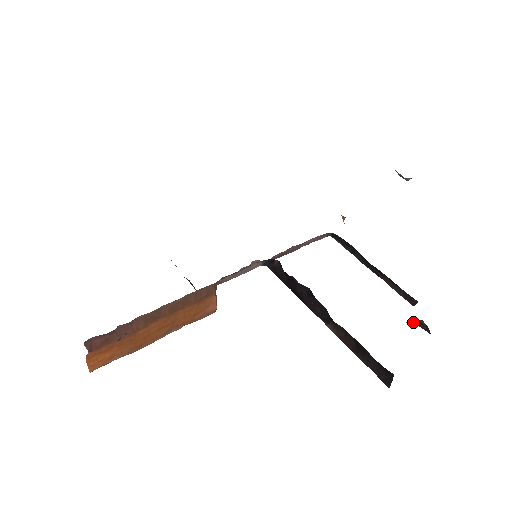
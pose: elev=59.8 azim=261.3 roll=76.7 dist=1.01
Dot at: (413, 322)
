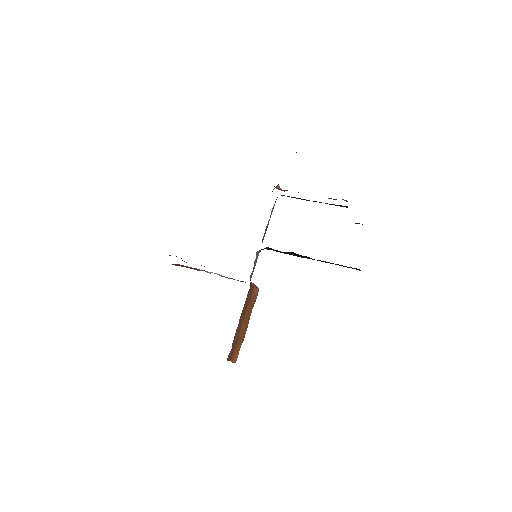
Dot at: occluded
